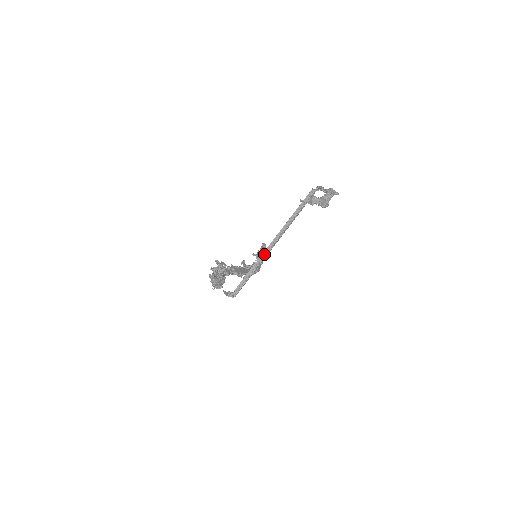
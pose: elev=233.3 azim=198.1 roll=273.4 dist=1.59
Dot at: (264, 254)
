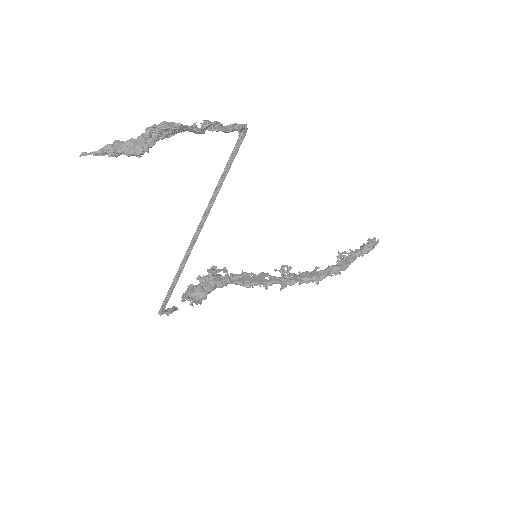
Dot at: (190, 250)
